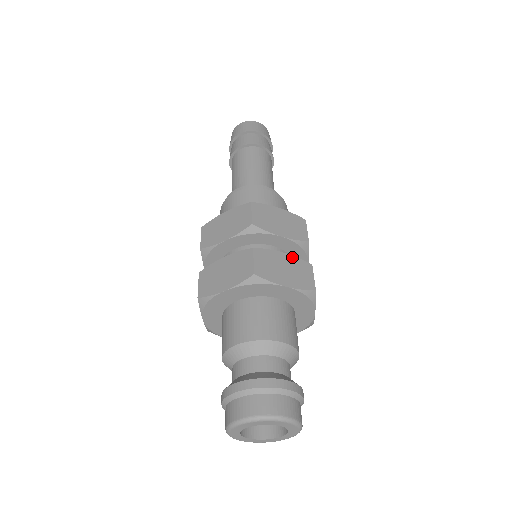
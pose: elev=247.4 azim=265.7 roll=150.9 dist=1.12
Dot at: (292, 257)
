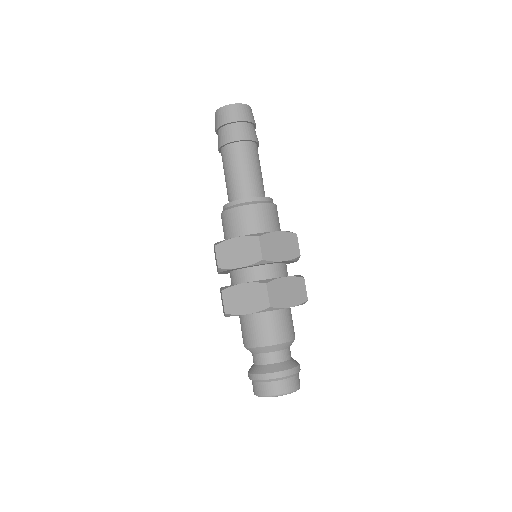
Dot at: (250, 284)
